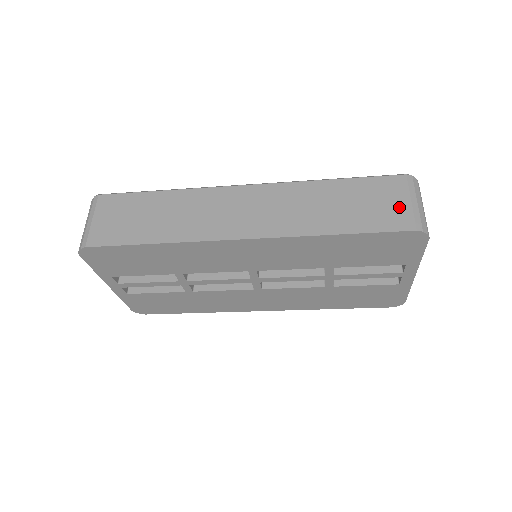
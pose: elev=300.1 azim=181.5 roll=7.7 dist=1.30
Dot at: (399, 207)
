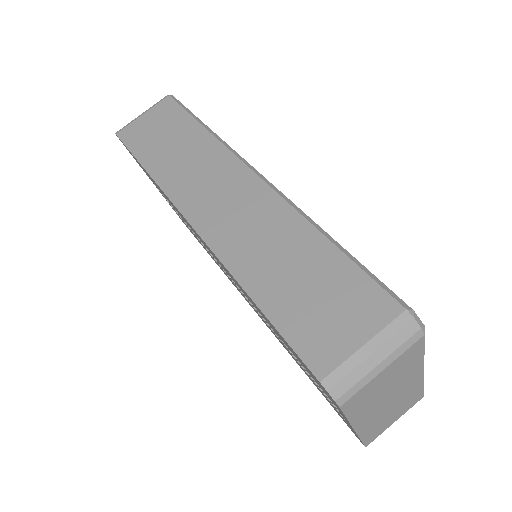
Dot at: (342, 337)
